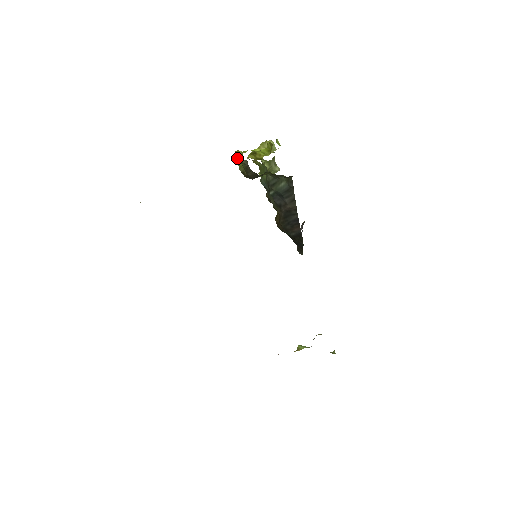
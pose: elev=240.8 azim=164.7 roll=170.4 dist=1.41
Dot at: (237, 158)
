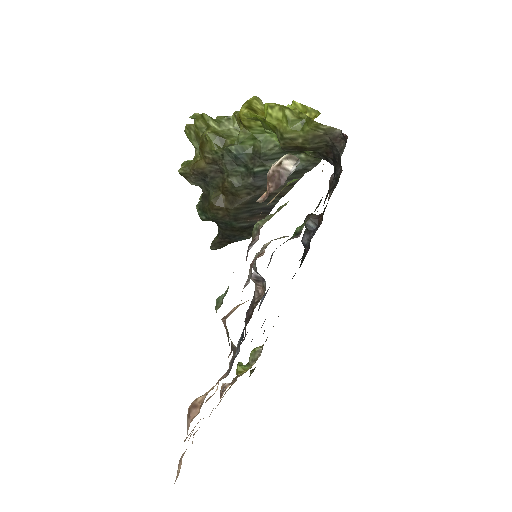
Dot at: (293, 117)
